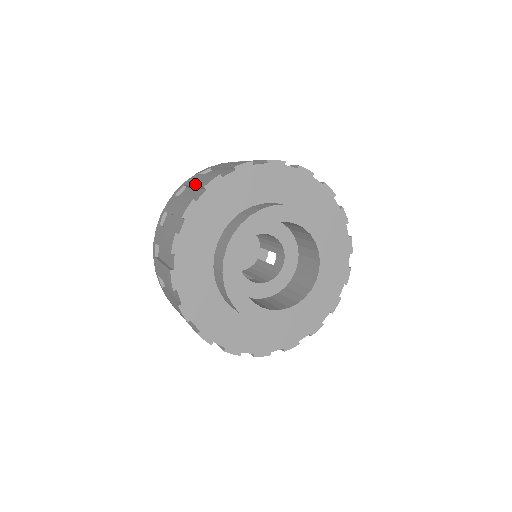
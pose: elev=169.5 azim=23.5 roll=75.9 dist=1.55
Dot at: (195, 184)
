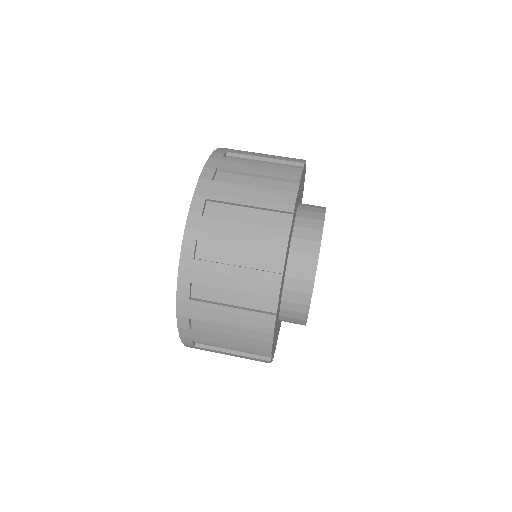
Dot at: occluded
